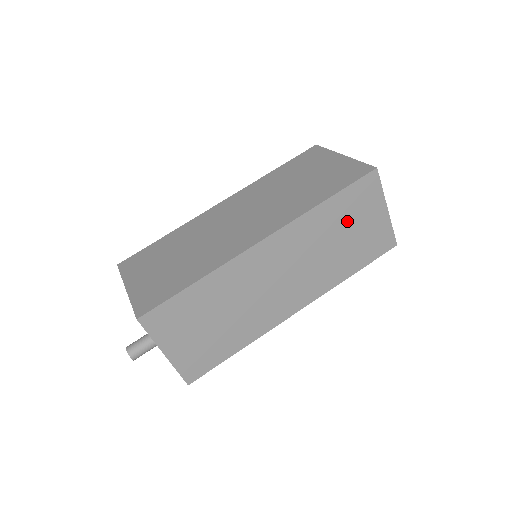
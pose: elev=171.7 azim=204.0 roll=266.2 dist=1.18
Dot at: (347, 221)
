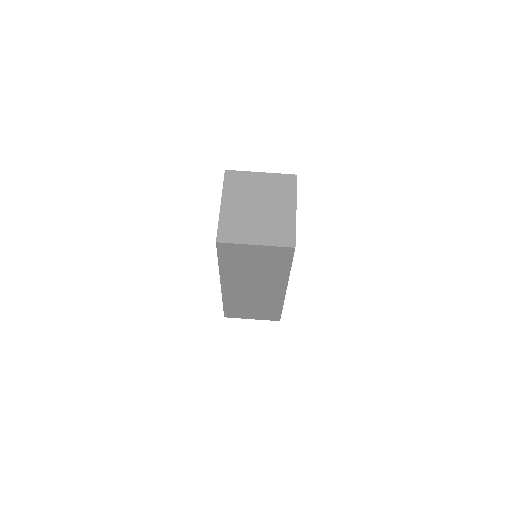
Dot at: (244, 261)
